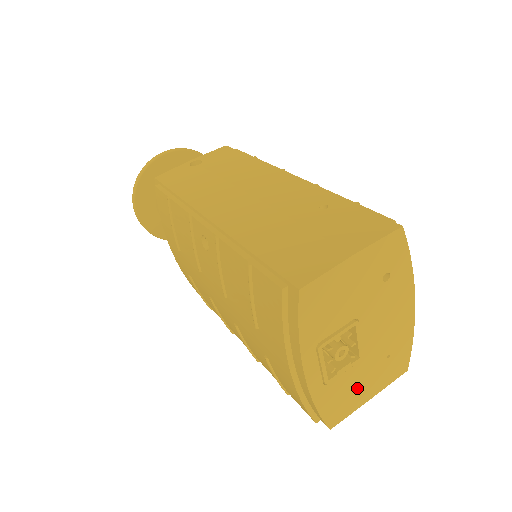
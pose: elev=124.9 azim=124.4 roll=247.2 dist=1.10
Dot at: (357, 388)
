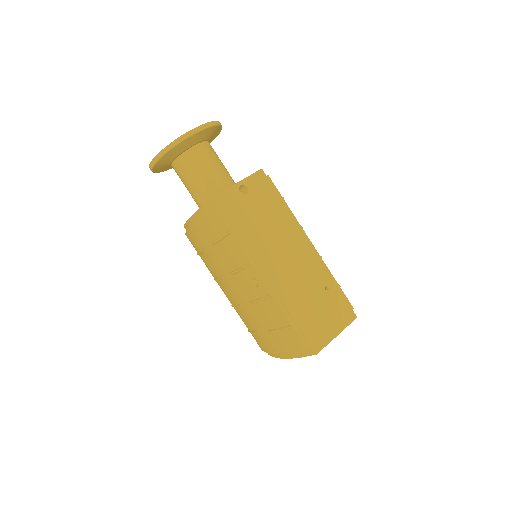
Dot at: occluded
